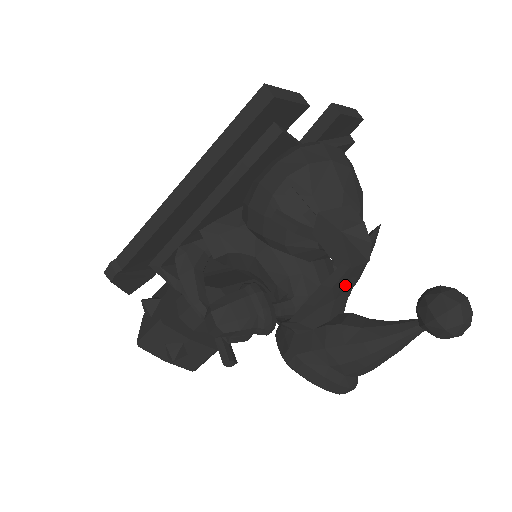
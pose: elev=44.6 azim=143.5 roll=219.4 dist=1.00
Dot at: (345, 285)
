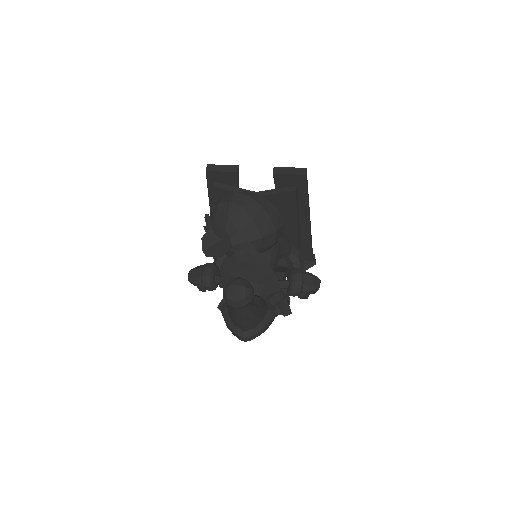
Dot at: (244, 274)
